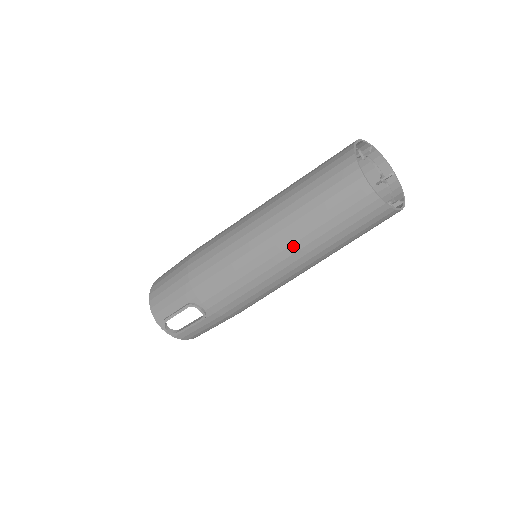
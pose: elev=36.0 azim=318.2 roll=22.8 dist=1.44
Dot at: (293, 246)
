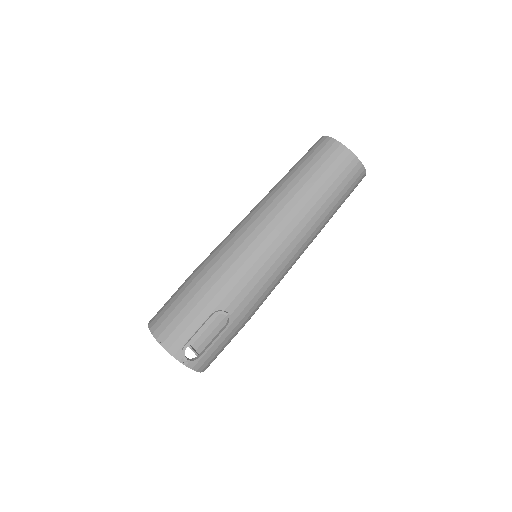
Dot at: (306, 217)
